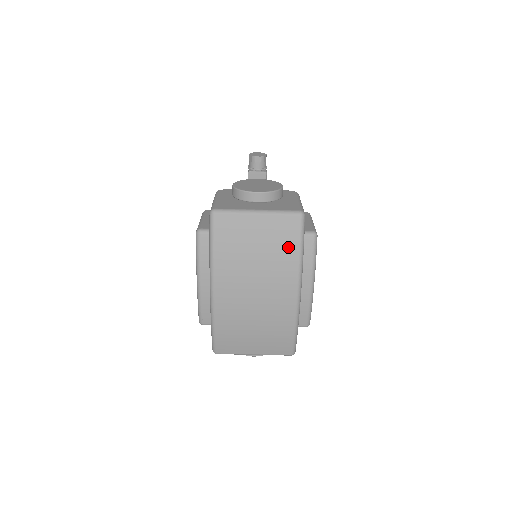
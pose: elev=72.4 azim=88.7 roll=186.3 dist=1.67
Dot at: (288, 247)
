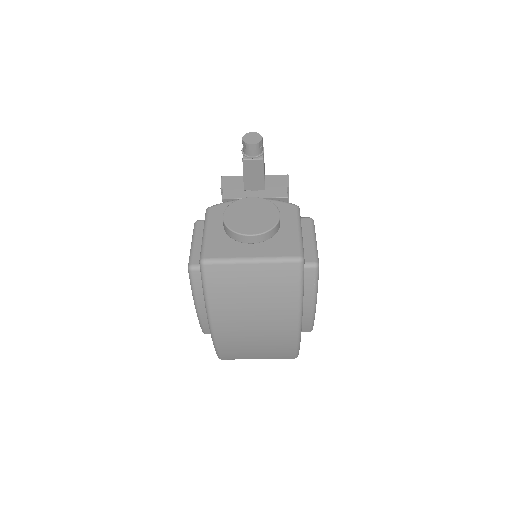
Dot at: (287, 291)
